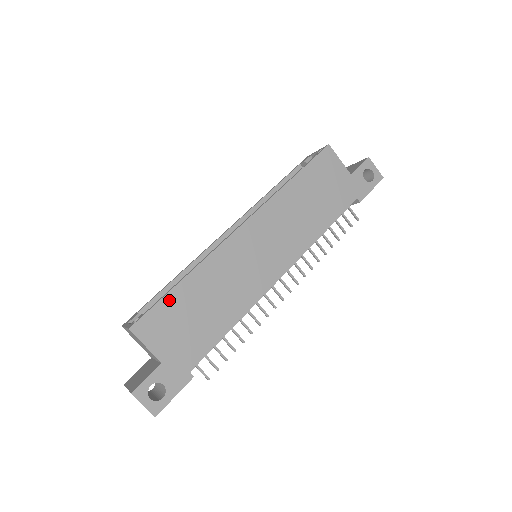
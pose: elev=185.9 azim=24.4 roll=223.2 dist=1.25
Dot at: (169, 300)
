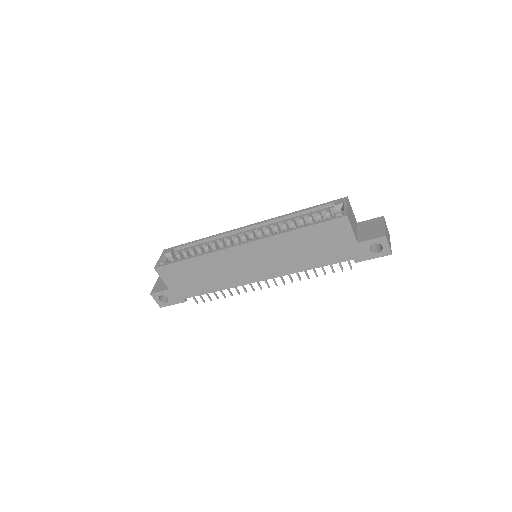
Dot at: (180, 265)
